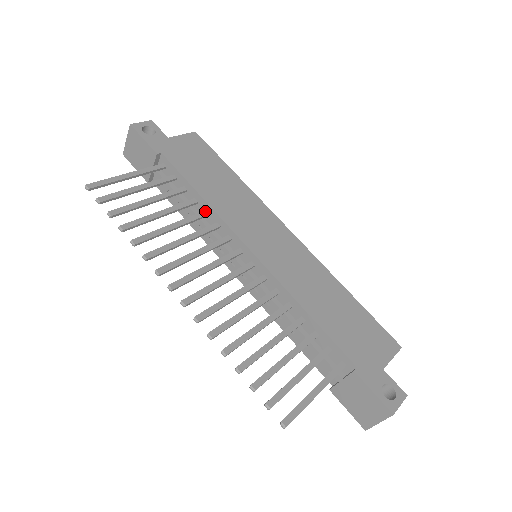
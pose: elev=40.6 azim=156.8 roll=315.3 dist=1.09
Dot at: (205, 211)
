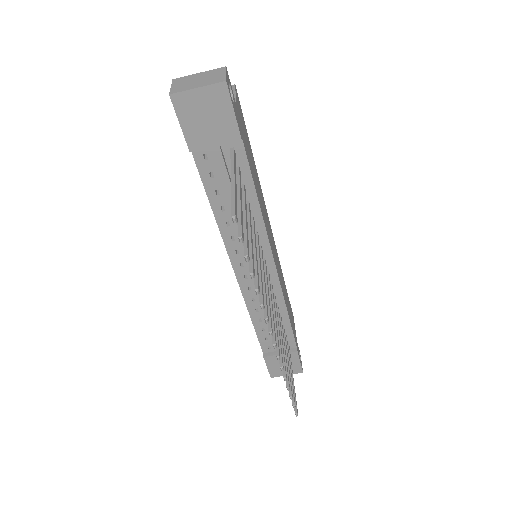
Dot at: (254, 218)
